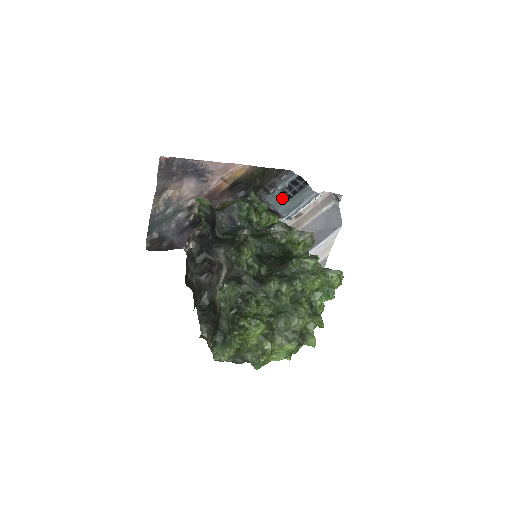
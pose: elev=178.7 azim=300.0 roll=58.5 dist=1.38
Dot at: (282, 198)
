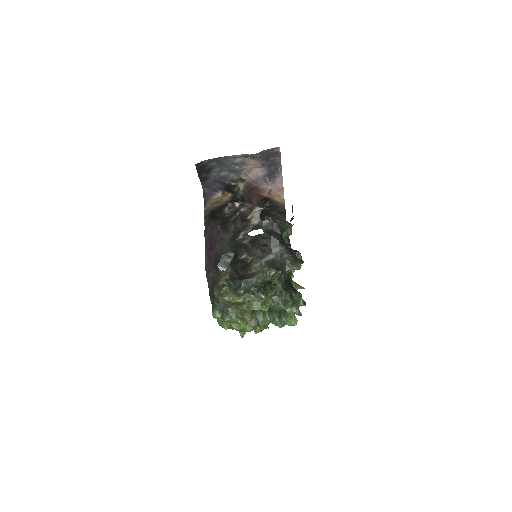
Dot at: occluded
